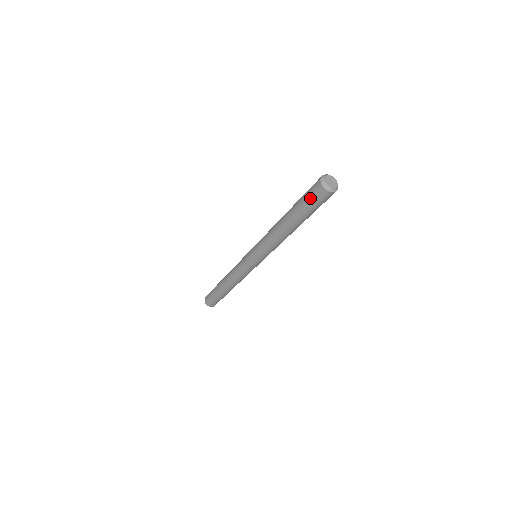
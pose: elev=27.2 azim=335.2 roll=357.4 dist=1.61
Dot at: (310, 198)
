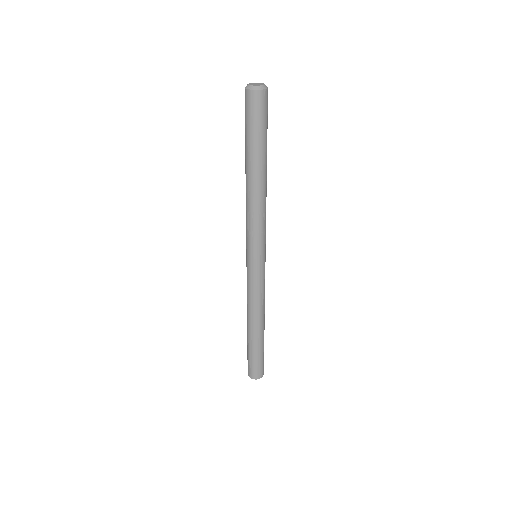
Dot at: (253, 117)
